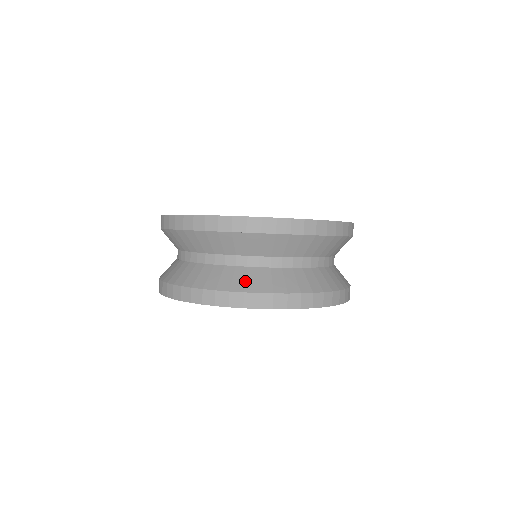
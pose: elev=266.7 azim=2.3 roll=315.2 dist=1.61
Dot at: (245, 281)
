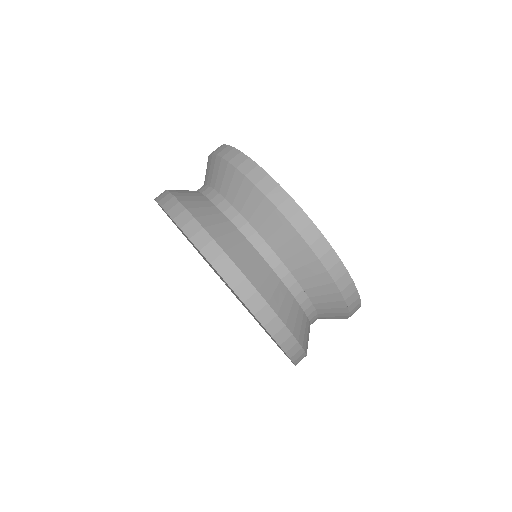
Dot at: (282, 303)
